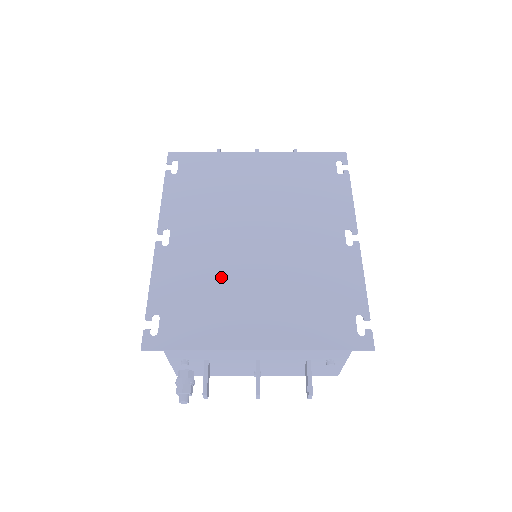
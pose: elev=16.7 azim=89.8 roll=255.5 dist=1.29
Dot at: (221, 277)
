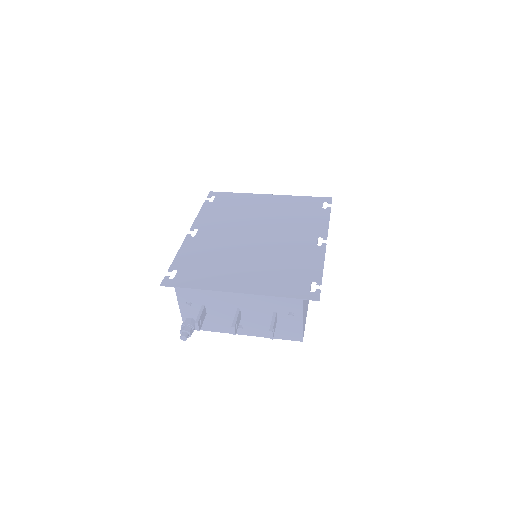
Dot at: (224, 254)
